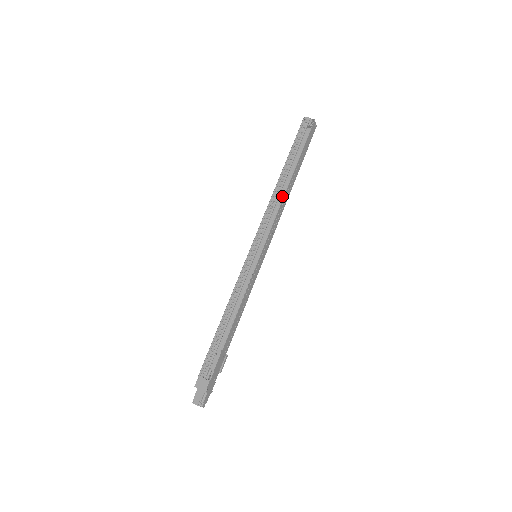
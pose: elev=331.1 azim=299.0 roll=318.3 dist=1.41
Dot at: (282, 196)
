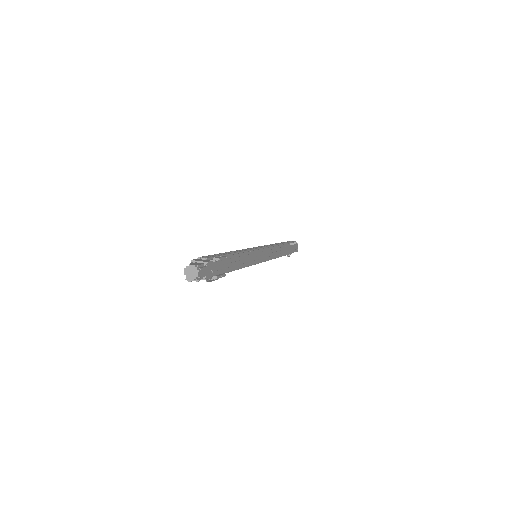
Dot at: occluded
